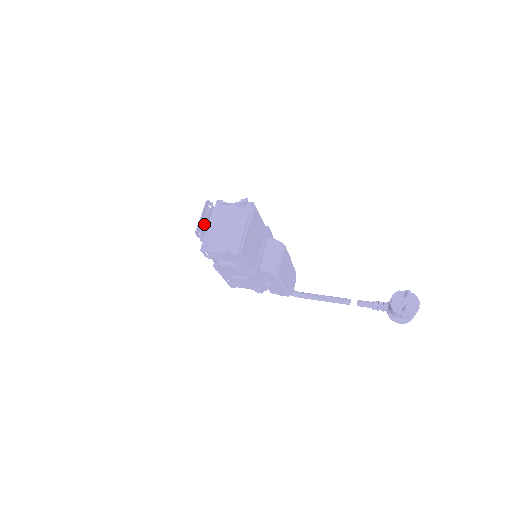
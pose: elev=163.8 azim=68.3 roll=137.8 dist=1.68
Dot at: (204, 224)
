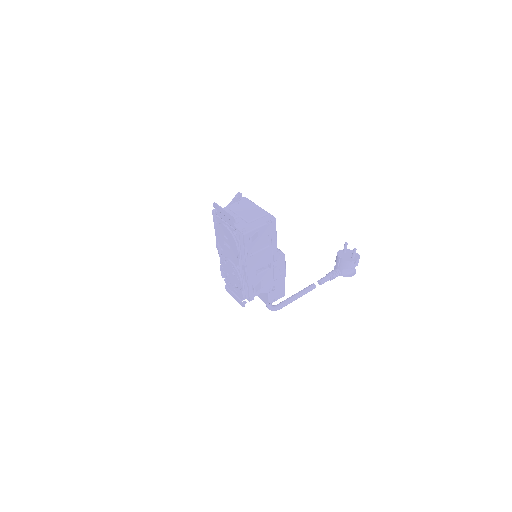
Dot at: (228, 218)
